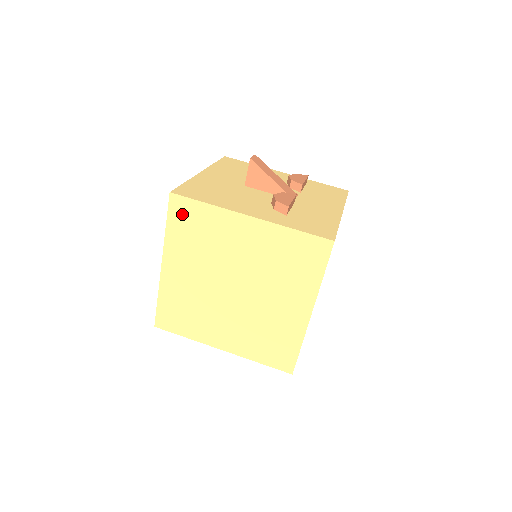
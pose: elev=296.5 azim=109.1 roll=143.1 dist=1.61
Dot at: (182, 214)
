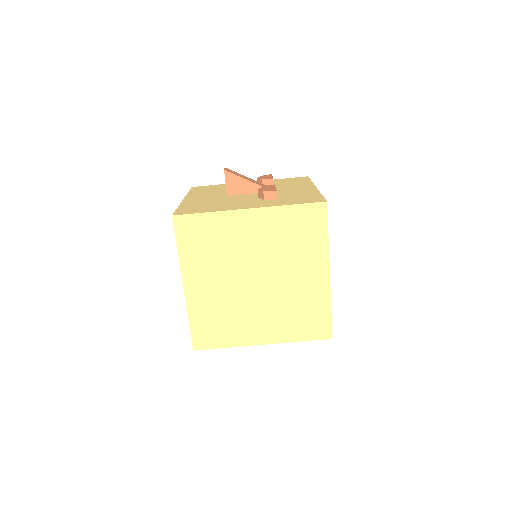
Dot at: (189, 231)
